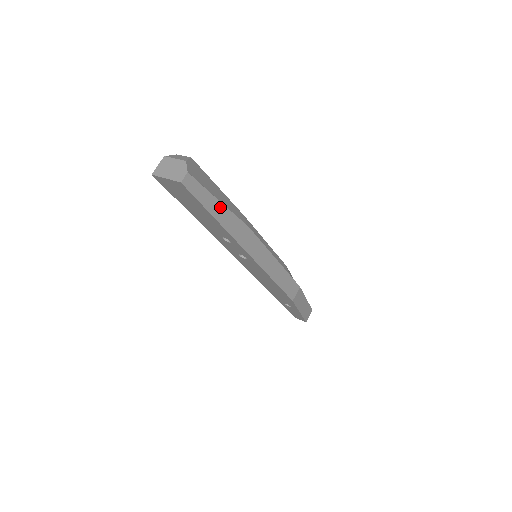
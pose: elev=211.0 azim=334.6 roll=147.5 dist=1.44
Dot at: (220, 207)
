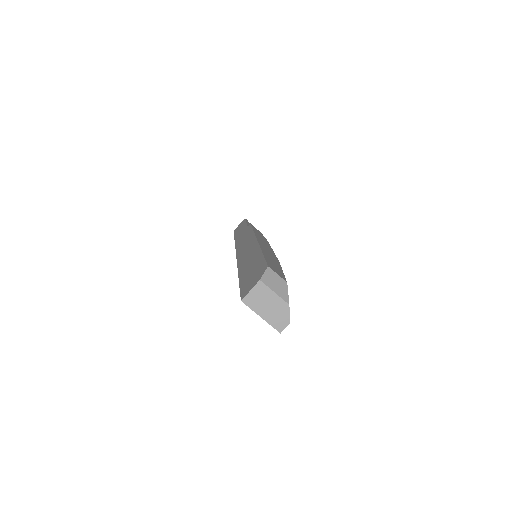
Dot at: occluded
